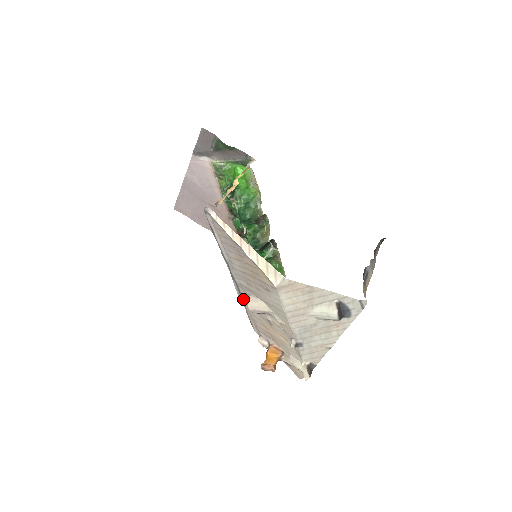
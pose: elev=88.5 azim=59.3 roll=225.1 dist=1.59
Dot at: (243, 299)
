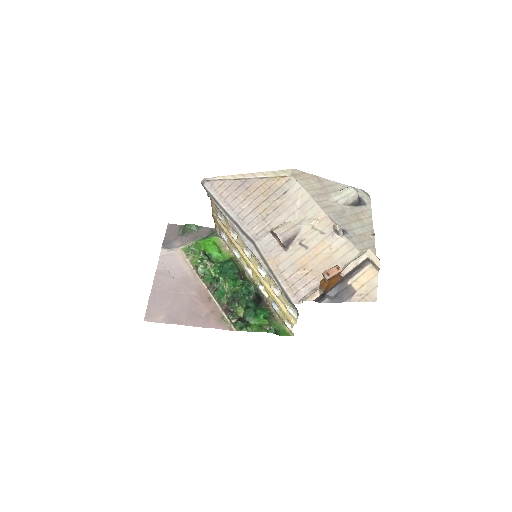
Dot at: (264, 257)
